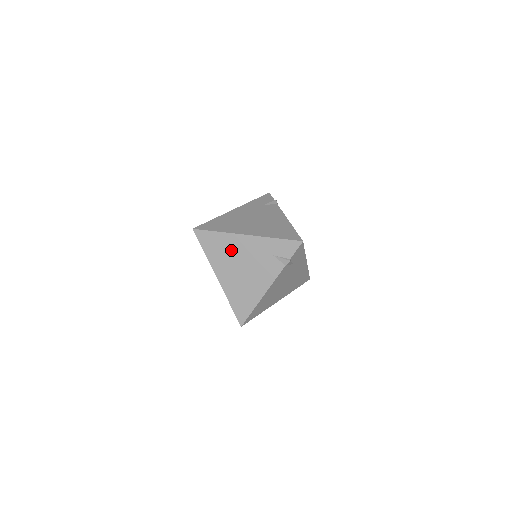
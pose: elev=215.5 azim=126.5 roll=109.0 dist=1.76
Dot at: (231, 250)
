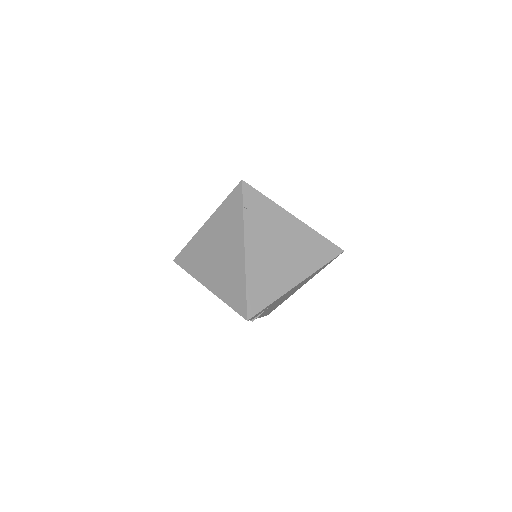
Dot at: (202, 249)
